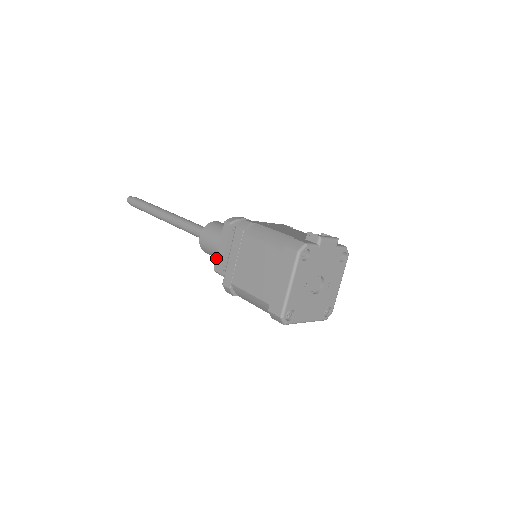
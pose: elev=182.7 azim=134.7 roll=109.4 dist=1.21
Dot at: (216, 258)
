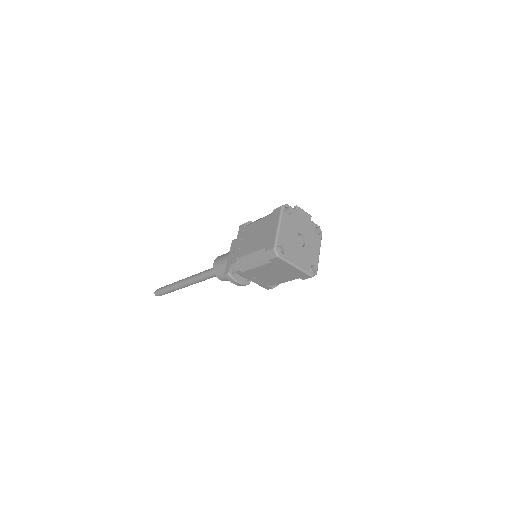
Dot at: (226, 266)
